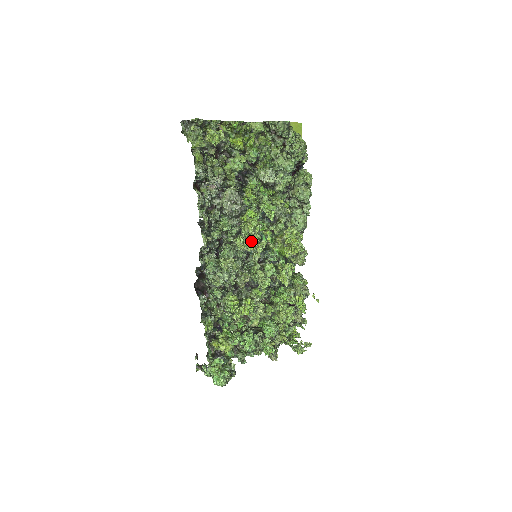
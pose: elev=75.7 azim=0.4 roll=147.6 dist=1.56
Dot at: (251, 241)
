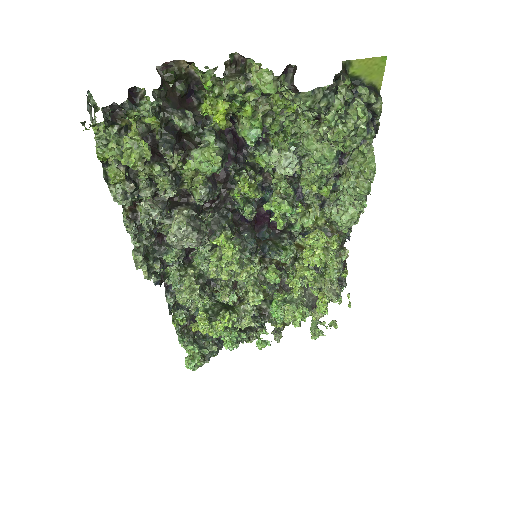
Dot at: (225, 271)
